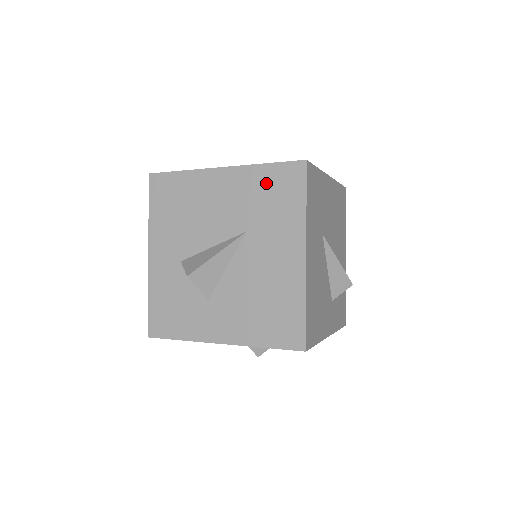
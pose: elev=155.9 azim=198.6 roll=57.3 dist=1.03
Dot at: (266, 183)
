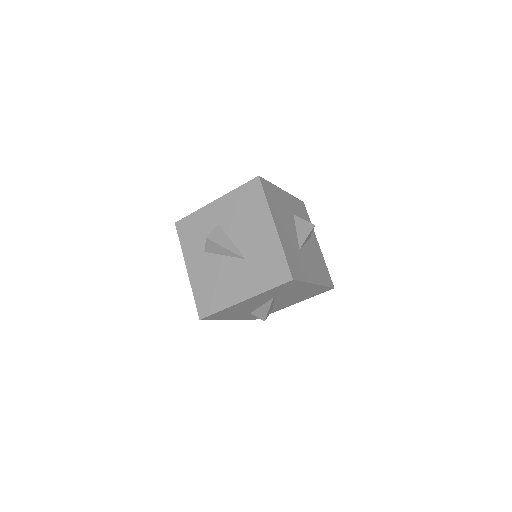
Dot at: (274, 260)
